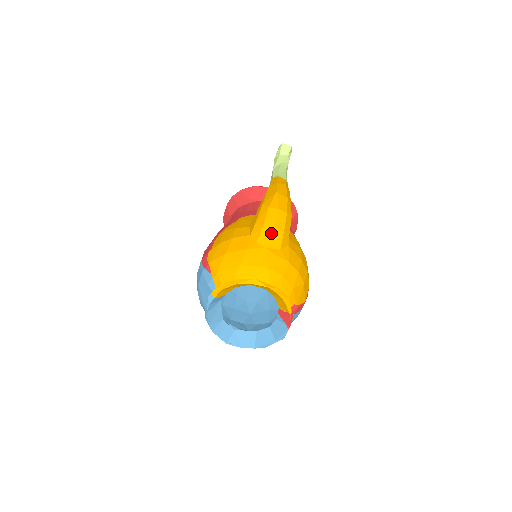
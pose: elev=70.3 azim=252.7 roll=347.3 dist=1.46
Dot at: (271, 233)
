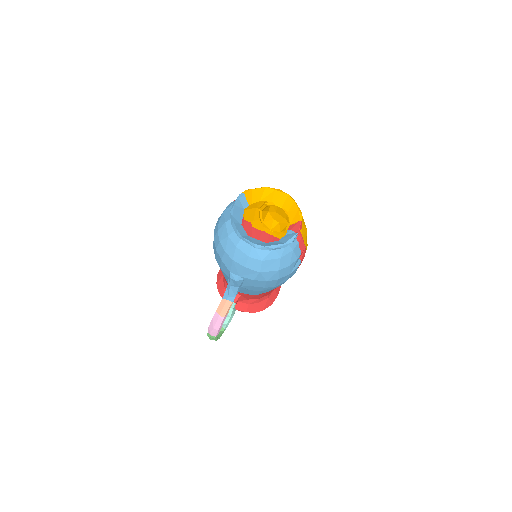
Dot at: occluded
